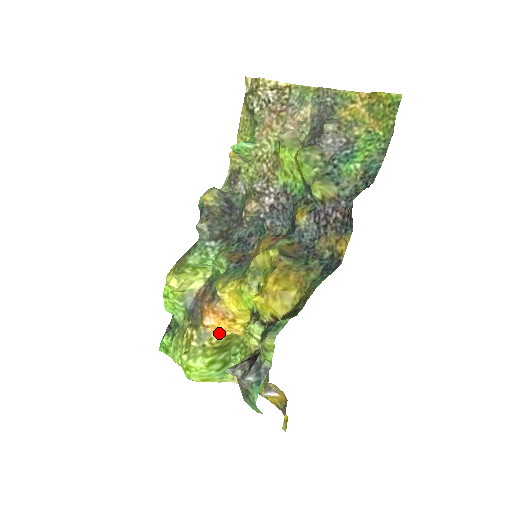
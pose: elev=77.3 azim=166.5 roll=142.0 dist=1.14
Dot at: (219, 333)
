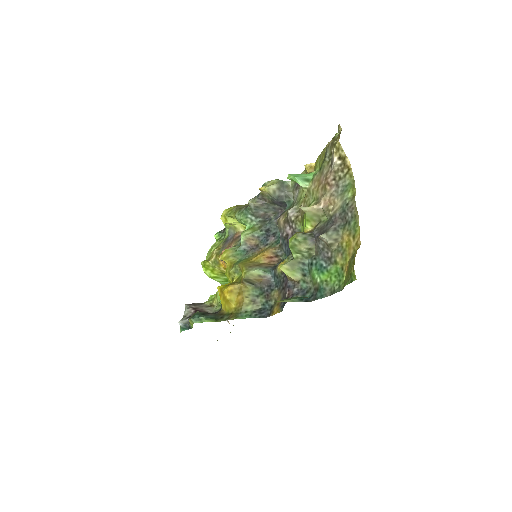
Dot at: (225, 268)
